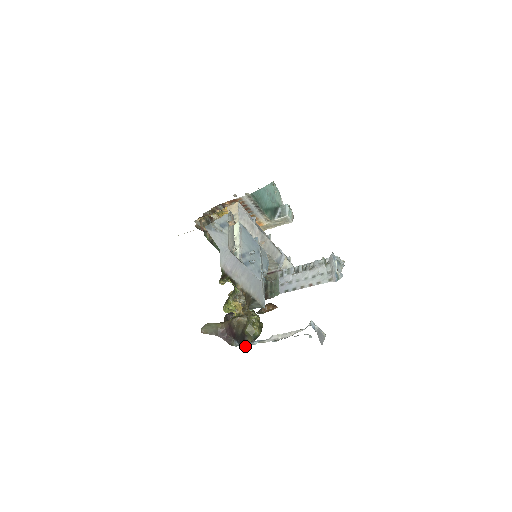
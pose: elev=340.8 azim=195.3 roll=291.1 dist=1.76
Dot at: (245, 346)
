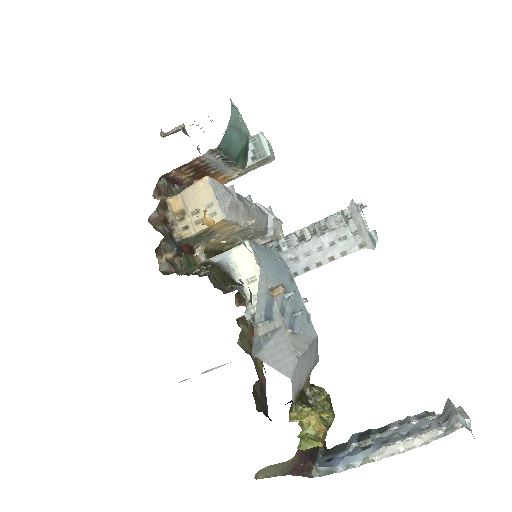
Dot at: (338, 472)
